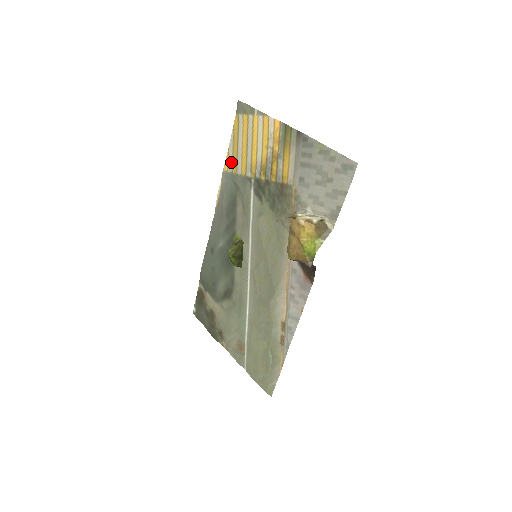
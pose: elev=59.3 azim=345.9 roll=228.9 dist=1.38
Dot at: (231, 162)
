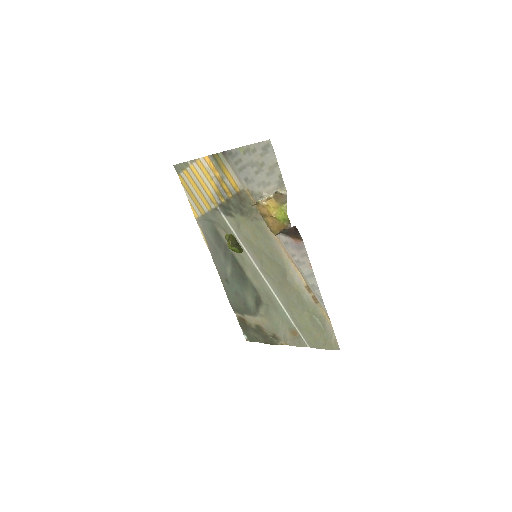
Dot at: (197, 209)
